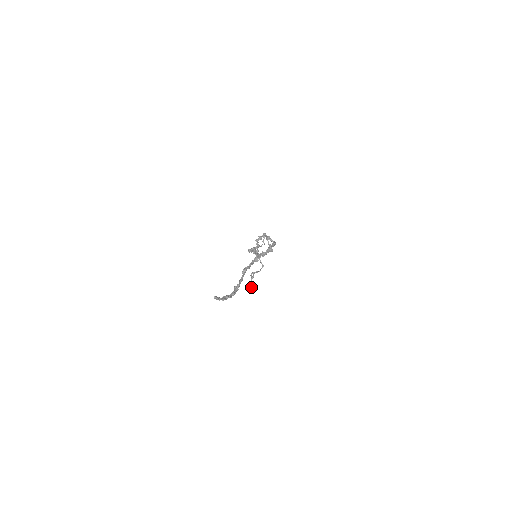
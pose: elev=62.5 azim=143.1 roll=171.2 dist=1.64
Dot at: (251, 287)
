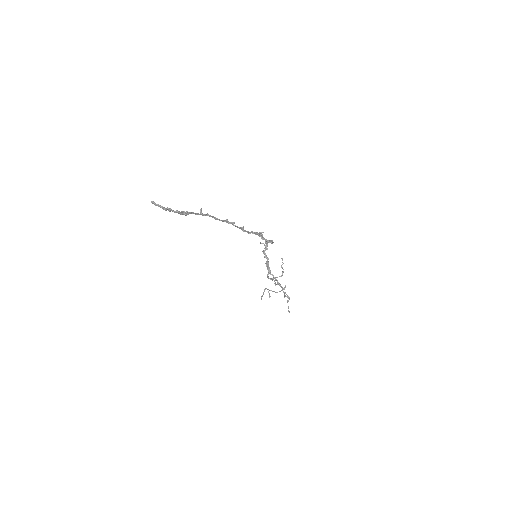
Dot at: (261, 297)
